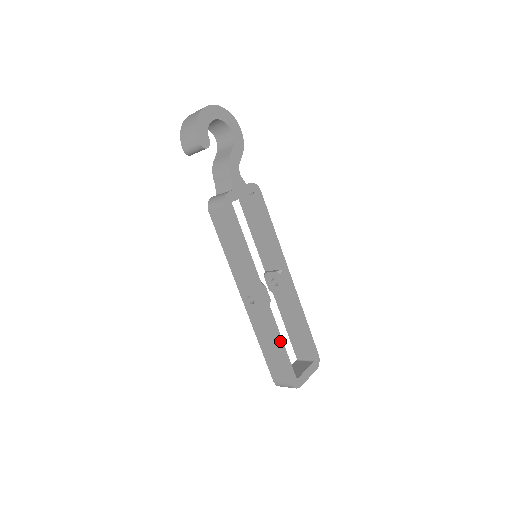
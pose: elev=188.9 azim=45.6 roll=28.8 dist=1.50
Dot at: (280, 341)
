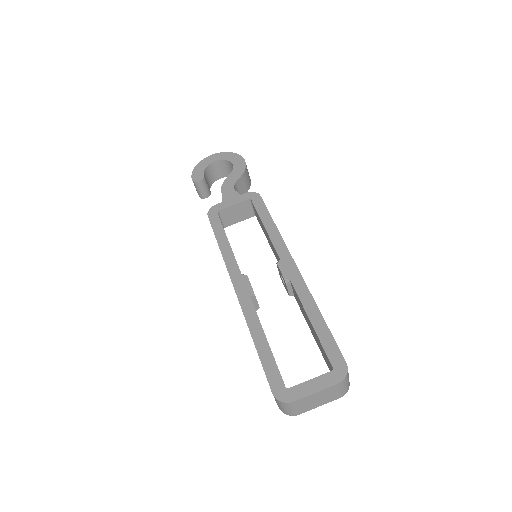
Dot at: (260, 335)
